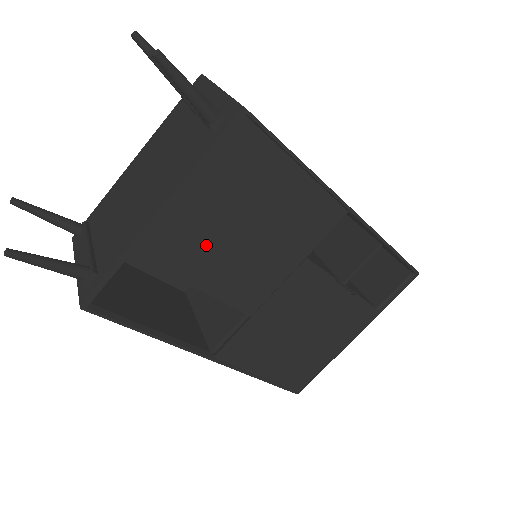
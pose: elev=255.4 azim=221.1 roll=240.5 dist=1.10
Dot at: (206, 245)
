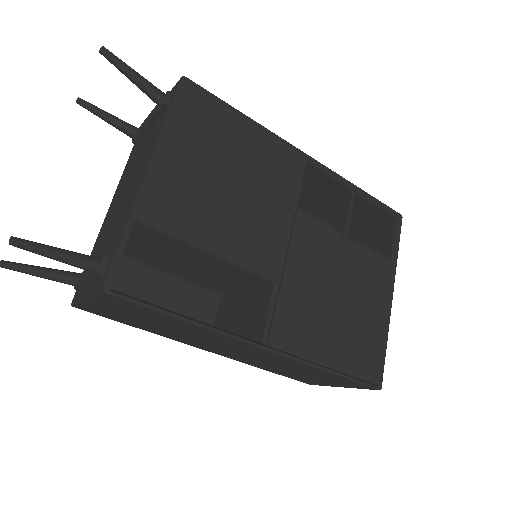
Dot at: (203, 202)
